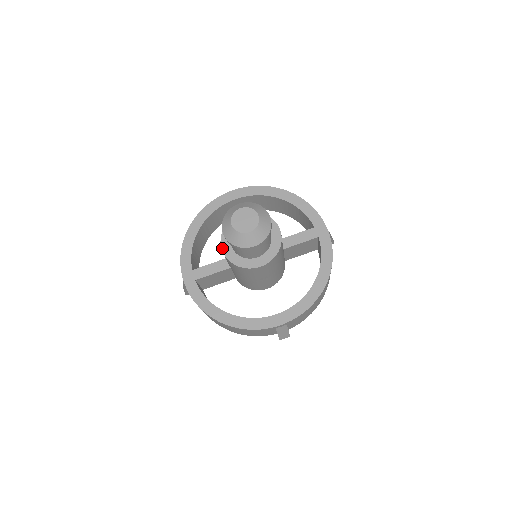
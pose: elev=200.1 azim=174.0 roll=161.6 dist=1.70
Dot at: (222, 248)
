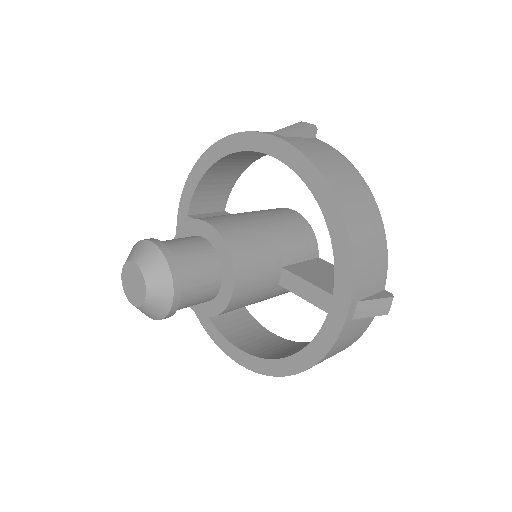
Dot at: occluded
